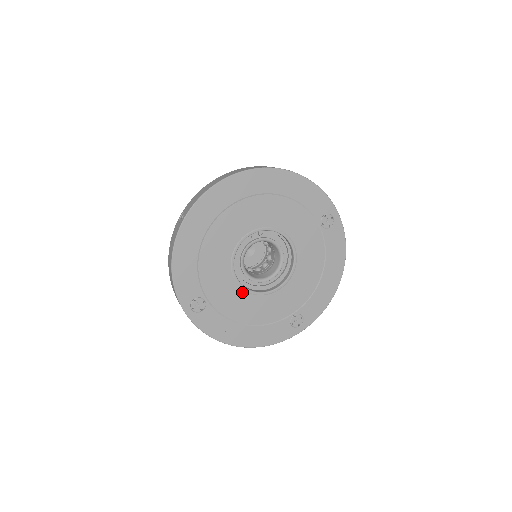
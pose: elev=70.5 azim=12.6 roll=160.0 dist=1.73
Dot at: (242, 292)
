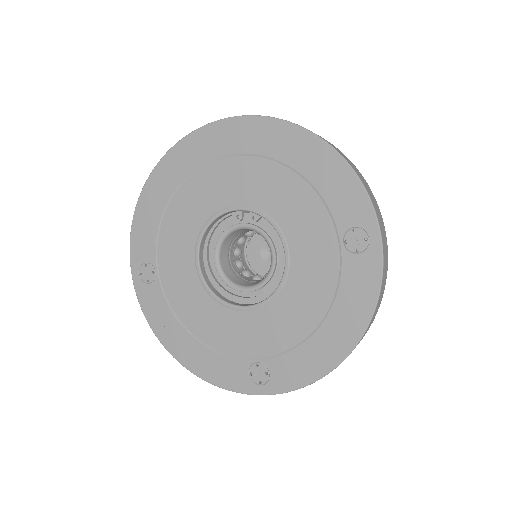
Dot at: (200, 285)
